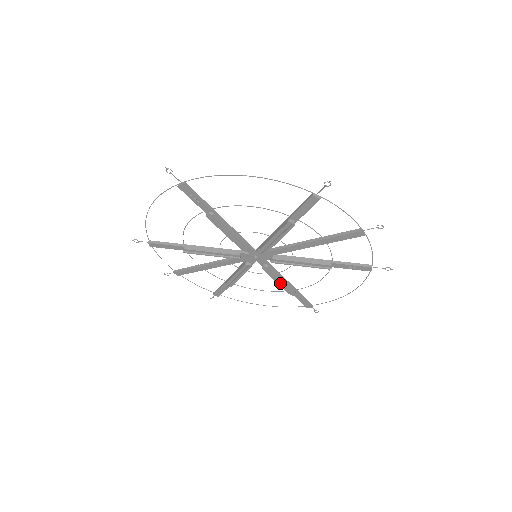
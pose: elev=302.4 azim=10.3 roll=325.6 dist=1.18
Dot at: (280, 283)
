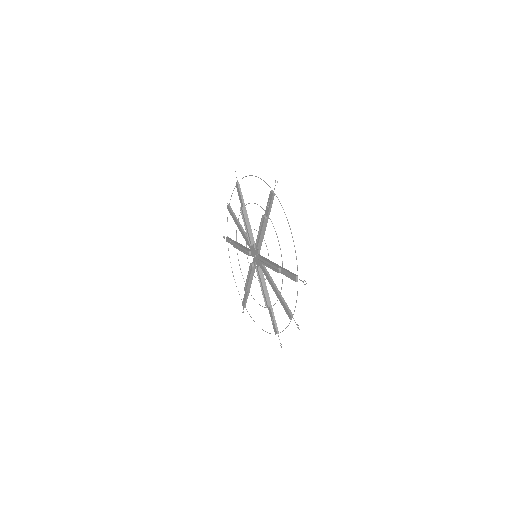
Dot at: (248, 279)
